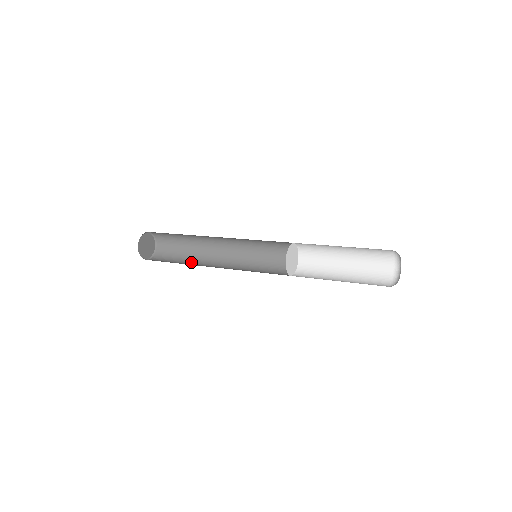
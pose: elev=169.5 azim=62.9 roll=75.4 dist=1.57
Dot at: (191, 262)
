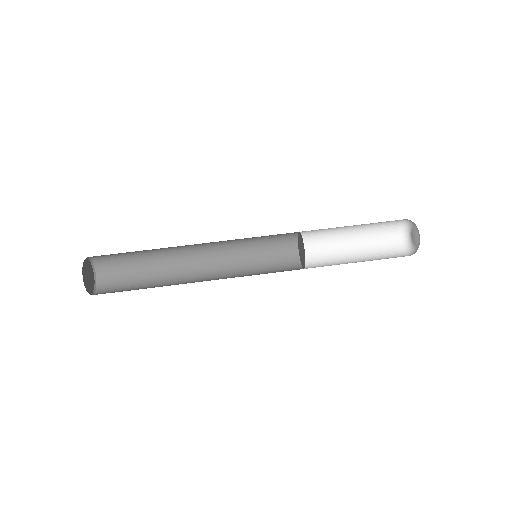
Dot at: (160, 260)
